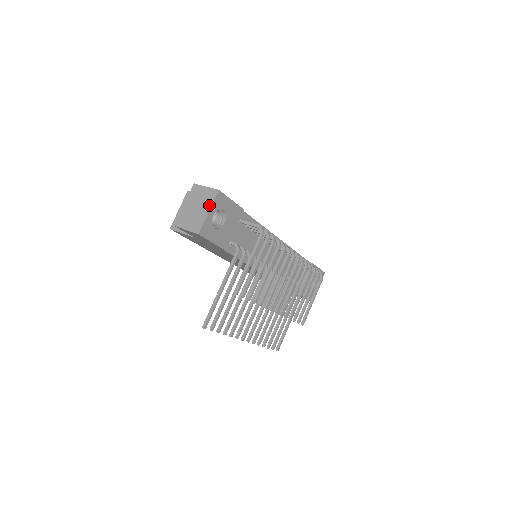
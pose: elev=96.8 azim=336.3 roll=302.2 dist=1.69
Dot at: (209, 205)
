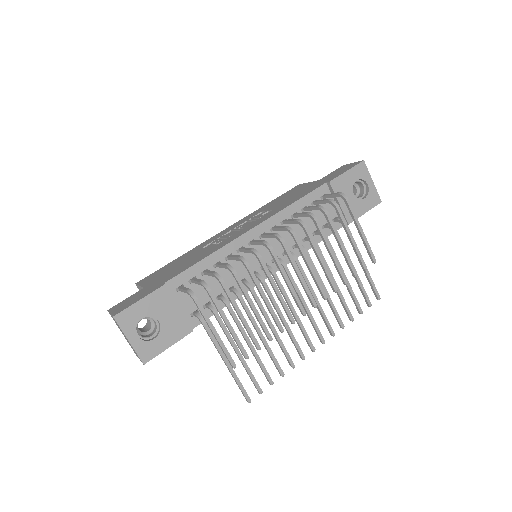
Dot at: occluded
